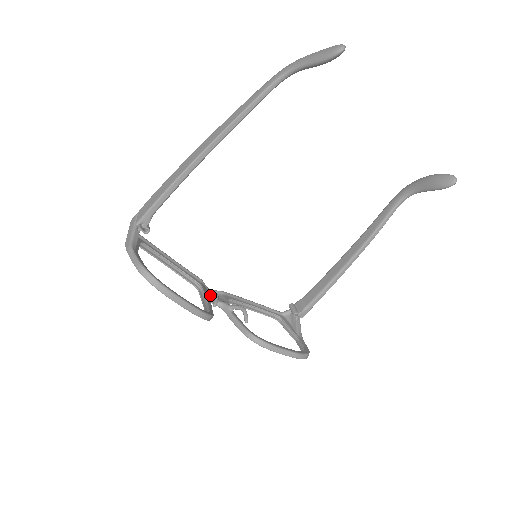
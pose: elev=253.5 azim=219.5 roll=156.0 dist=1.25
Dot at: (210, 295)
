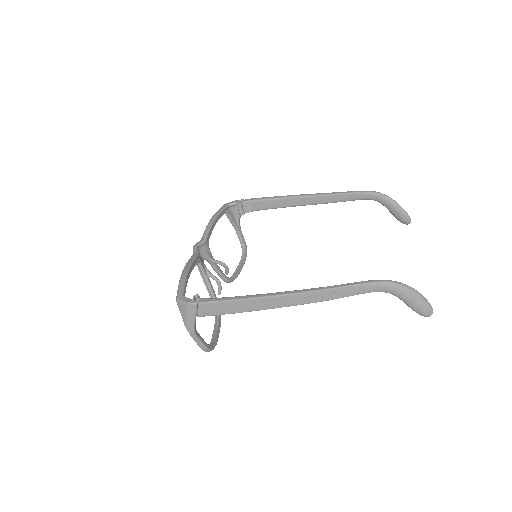
Dot at: (211, 277)
